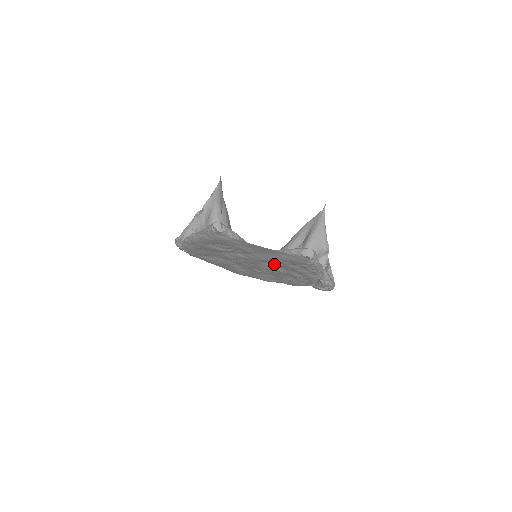
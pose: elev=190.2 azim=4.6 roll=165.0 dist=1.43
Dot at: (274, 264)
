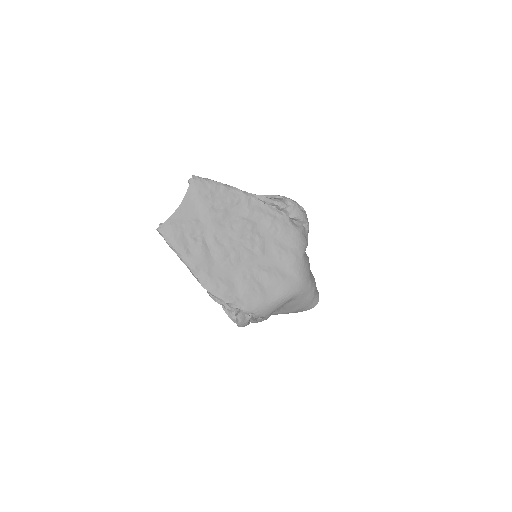
Dot at: (220, 215)
